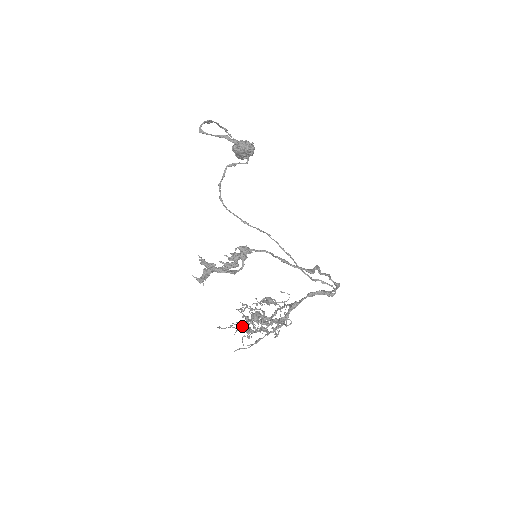
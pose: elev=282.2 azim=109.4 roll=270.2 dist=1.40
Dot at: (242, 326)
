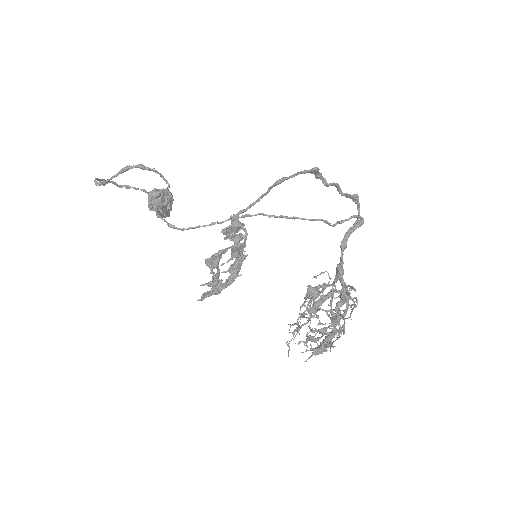
Dot at: occluded
